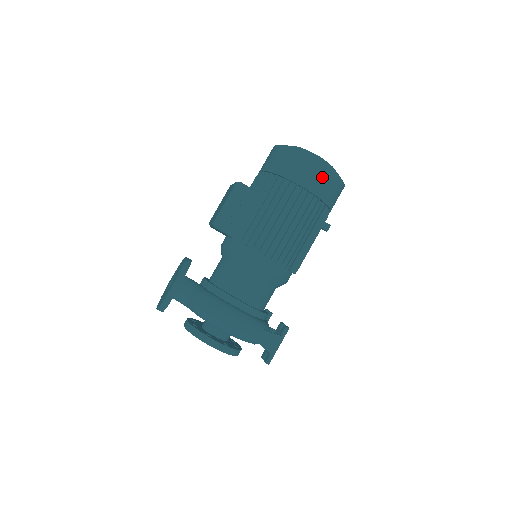
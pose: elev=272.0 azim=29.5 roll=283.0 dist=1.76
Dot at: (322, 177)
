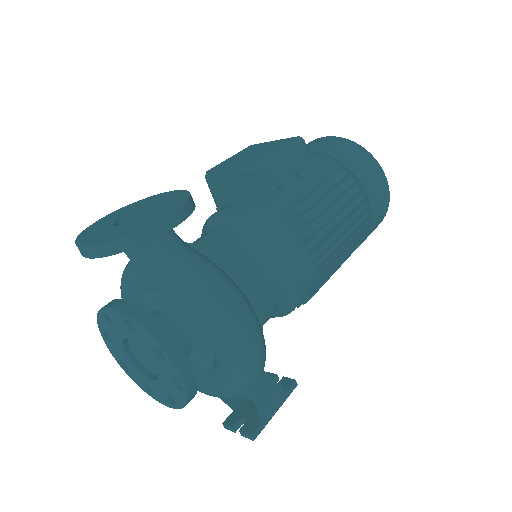
Dot at: (383, 201)
